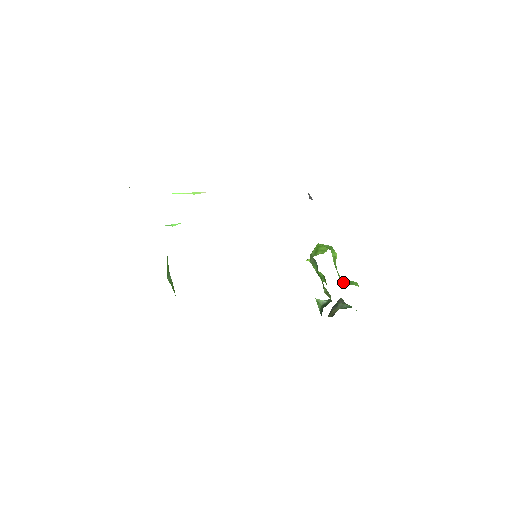
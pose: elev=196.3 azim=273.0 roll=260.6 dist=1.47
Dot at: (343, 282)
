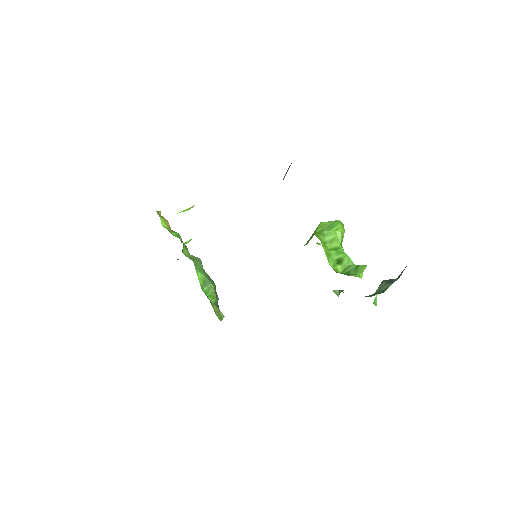
Dot at: (345, 271)
